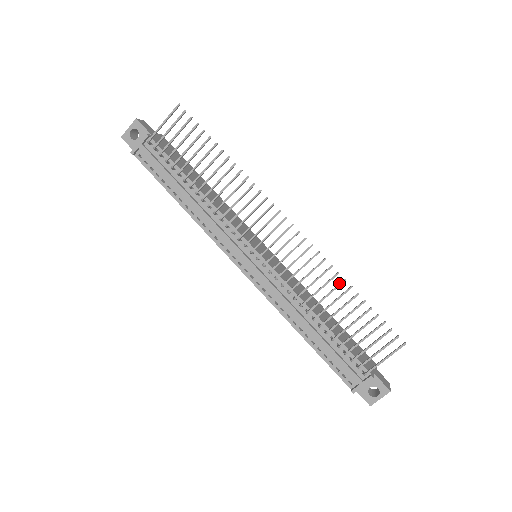
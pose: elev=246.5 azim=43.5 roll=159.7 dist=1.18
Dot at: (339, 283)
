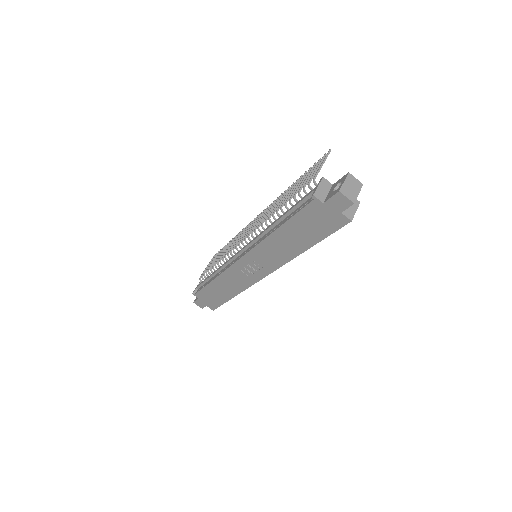
Dot at: (287, 191)
